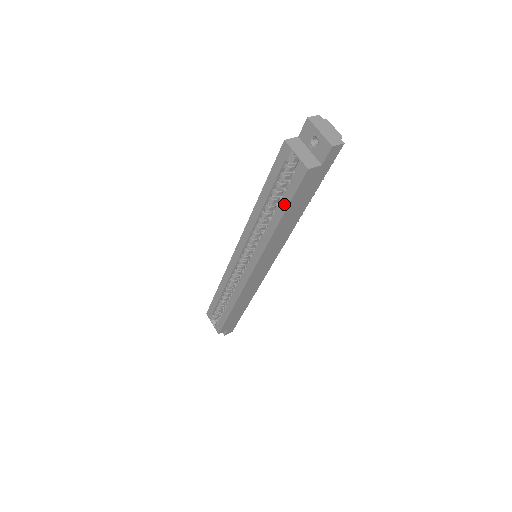
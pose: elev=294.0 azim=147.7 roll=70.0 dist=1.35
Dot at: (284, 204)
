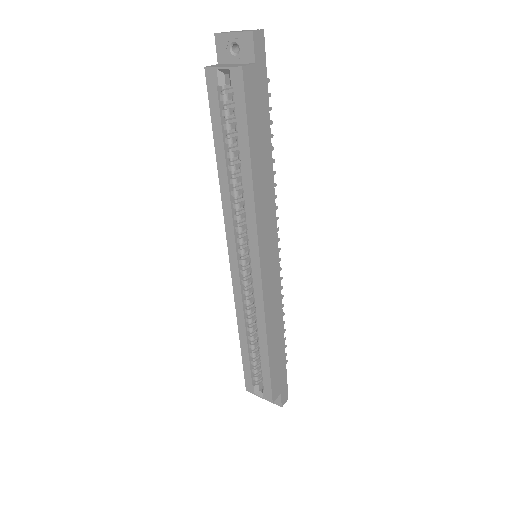
Dot at: (243, 138)
